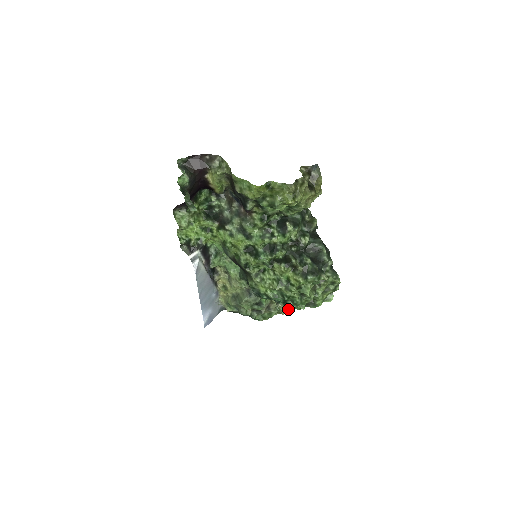
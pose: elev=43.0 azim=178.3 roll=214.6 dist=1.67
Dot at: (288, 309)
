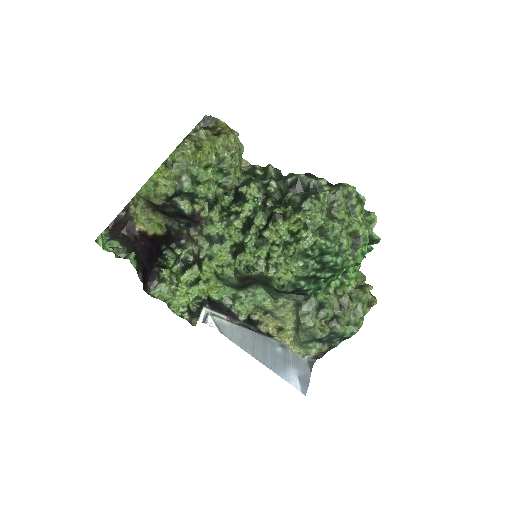
Dot at: (369, 290)
